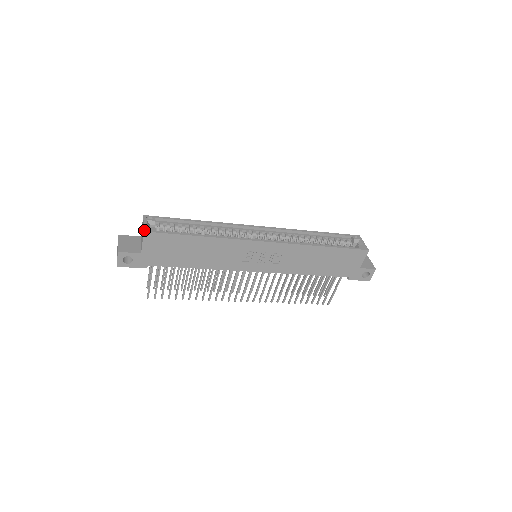
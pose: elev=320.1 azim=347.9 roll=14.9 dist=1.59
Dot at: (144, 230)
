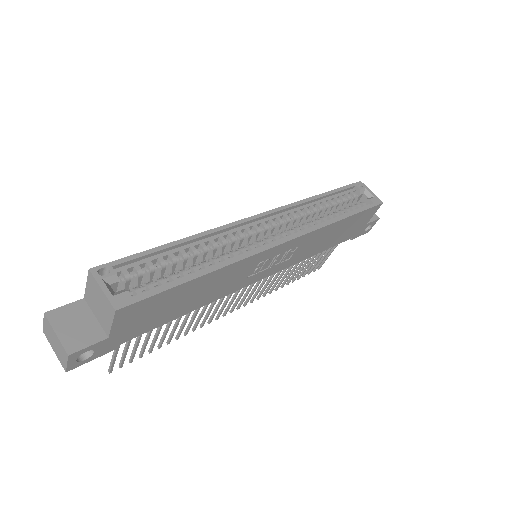
Dot at: (114, 307)
